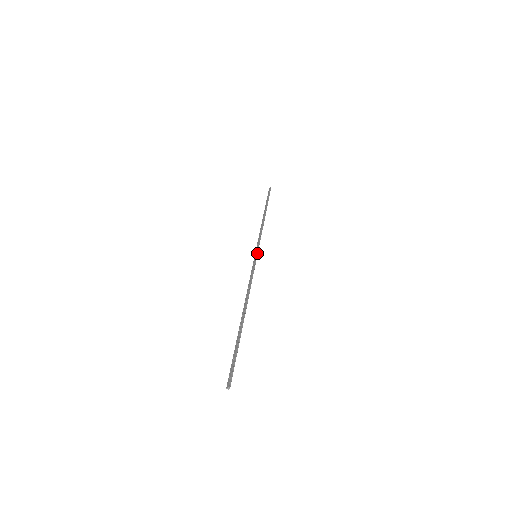
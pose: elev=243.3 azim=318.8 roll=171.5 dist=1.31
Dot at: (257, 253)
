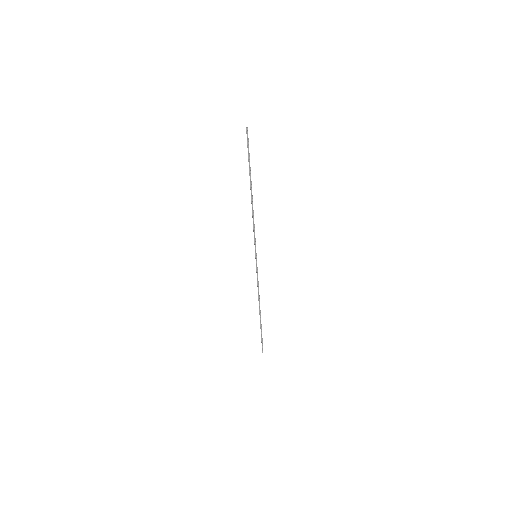
Dot at: (256, 259)
